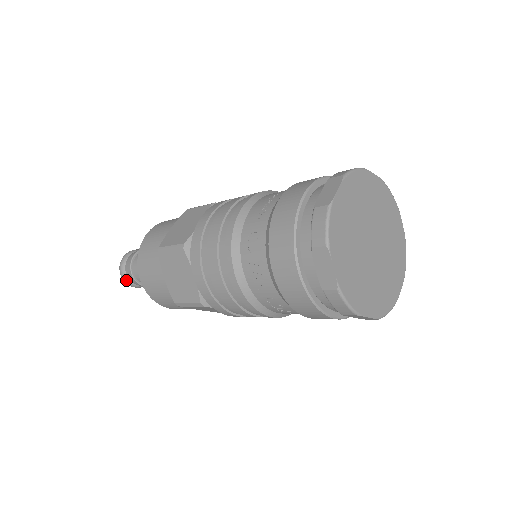
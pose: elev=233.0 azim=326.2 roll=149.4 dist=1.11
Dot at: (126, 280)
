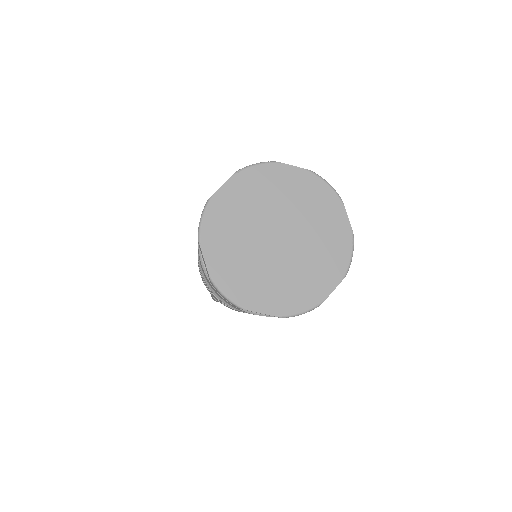
Dot at: occluded
